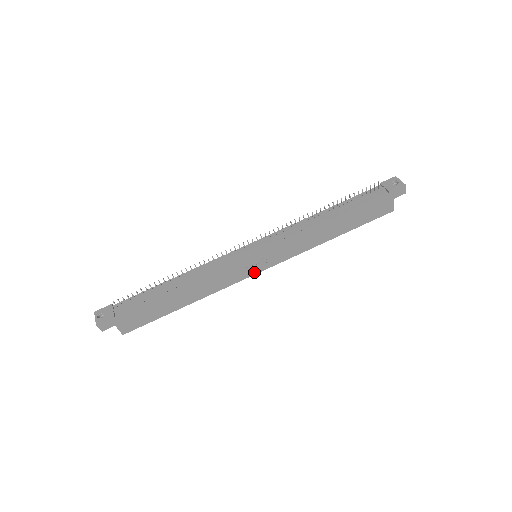
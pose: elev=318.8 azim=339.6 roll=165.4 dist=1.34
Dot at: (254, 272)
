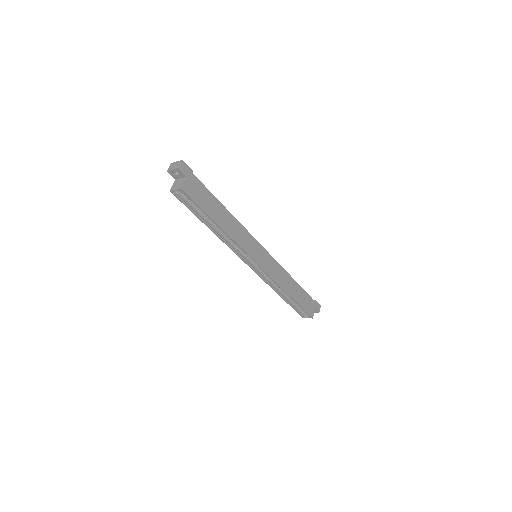
Dot at: (255, 259)
